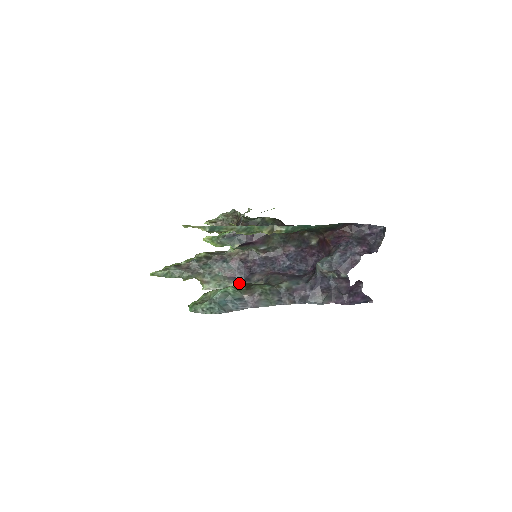
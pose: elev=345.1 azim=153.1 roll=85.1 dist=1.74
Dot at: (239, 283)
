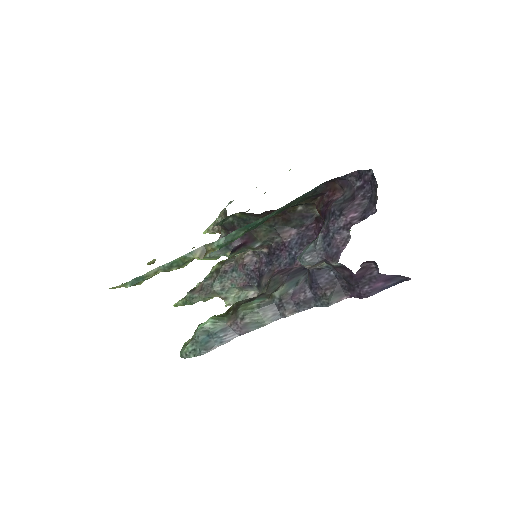
Dot at: (257, 289)
